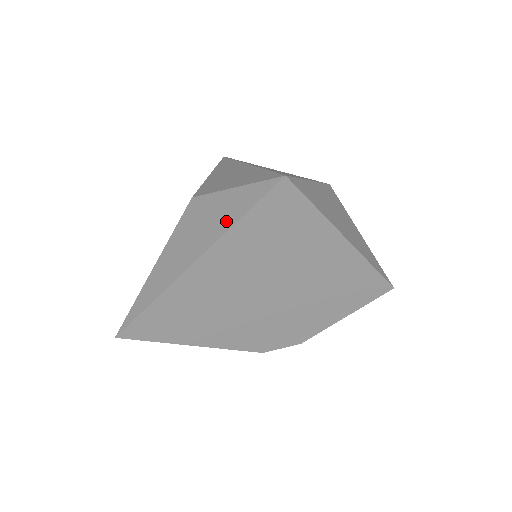
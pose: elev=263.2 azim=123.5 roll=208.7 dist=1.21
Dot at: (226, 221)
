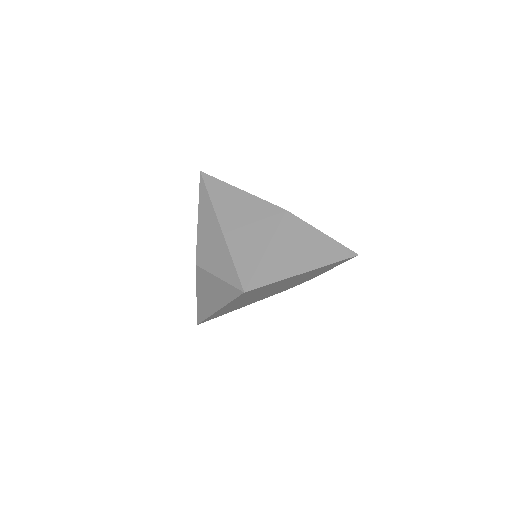
Dot at: (223, 298)
